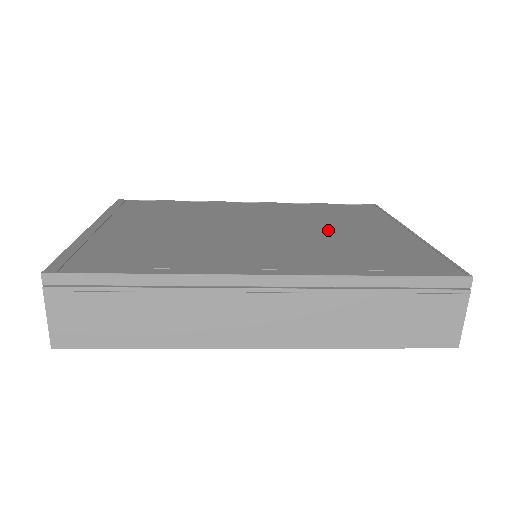
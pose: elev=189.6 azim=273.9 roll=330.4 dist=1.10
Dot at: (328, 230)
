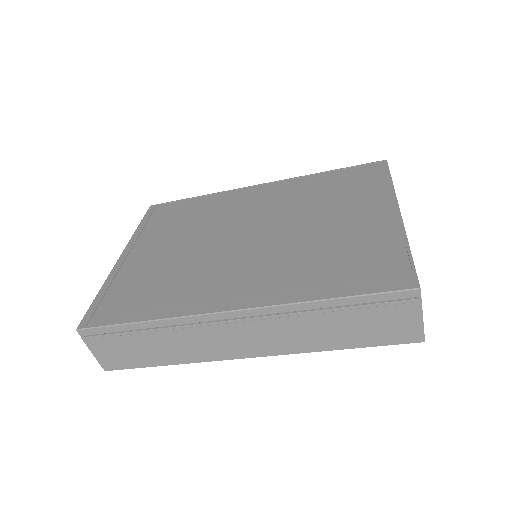
Dot at: (315, 224)
